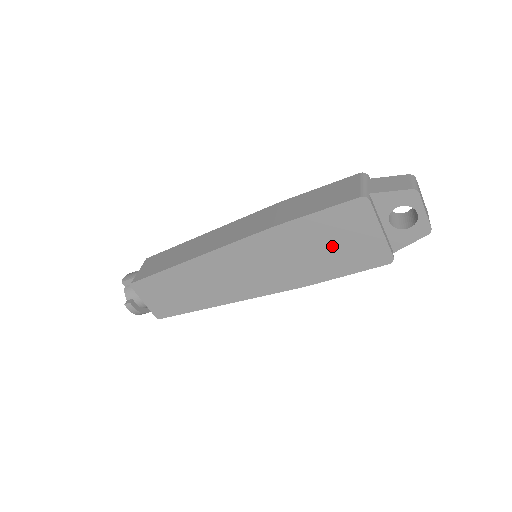
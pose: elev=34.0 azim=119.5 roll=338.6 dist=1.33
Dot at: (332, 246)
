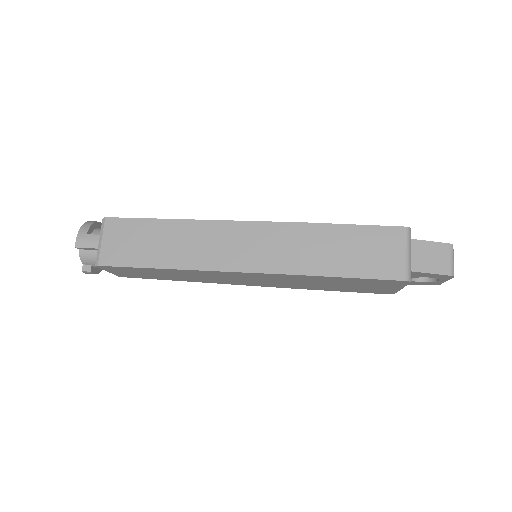
Dot at: (348, 285)
